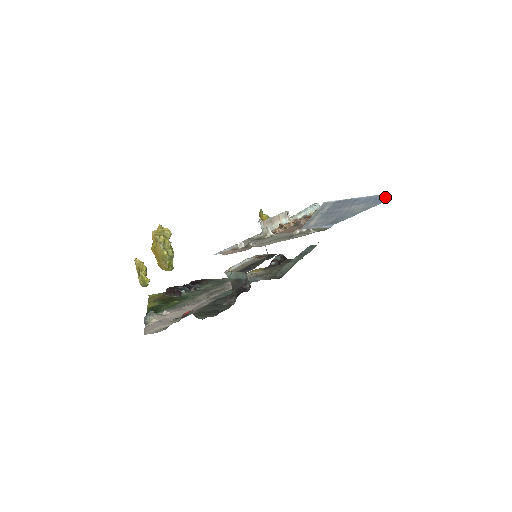
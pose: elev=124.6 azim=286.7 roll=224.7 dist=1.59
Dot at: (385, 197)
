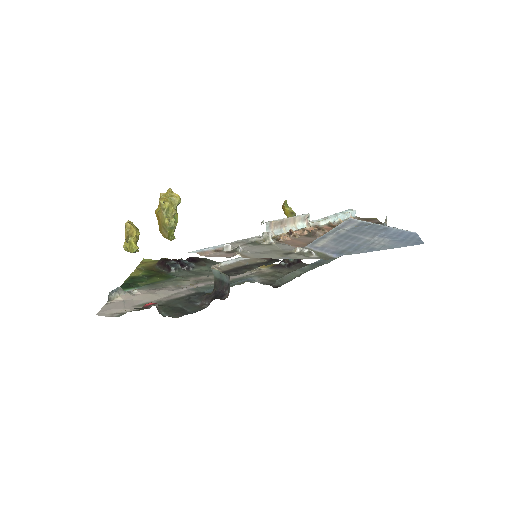
Dot at: (418, 239)
